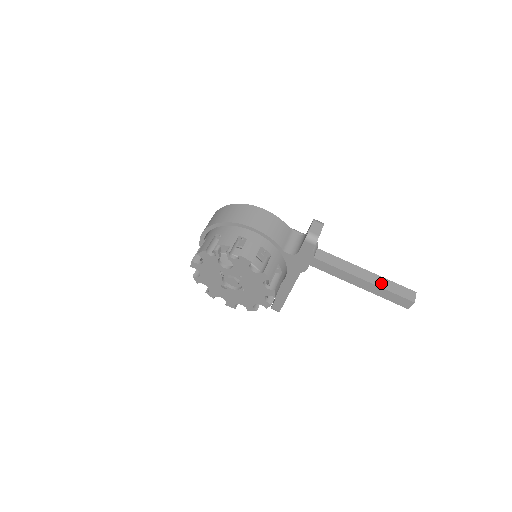
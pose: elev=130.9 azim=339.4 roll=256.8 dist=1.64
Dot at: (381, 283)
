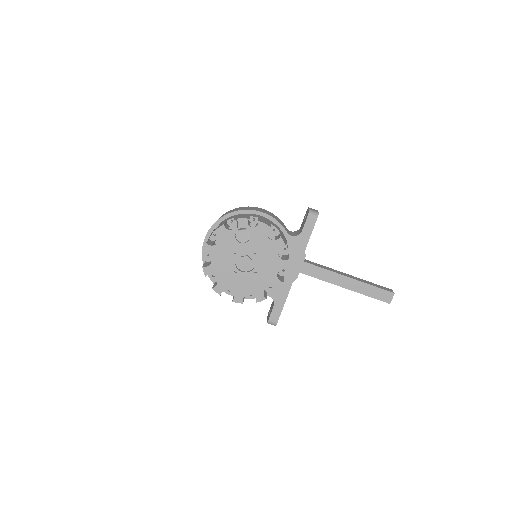
Dot at: (363, 281)
